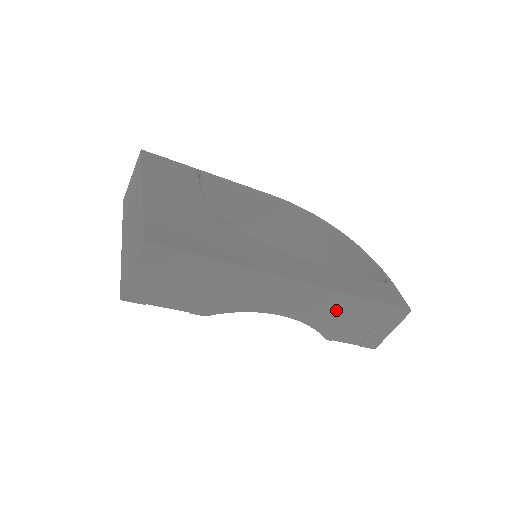
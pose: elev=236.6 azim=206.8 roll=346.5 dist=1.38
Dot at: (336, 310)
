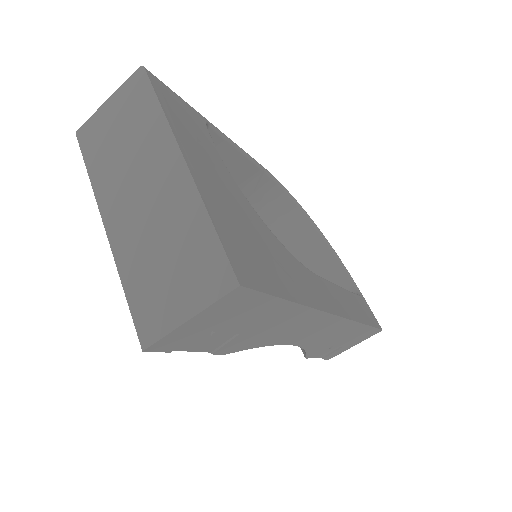
Dot at: (337, 336)
